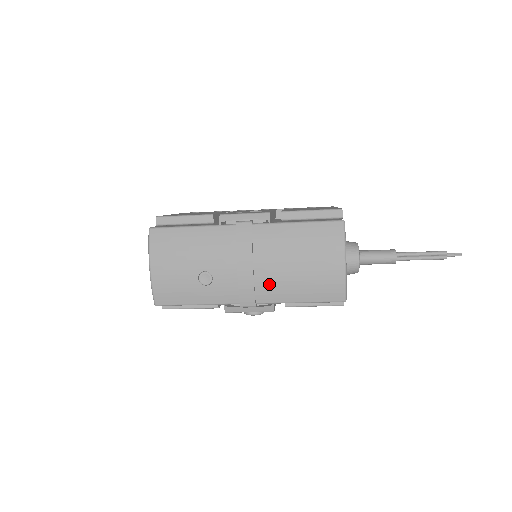
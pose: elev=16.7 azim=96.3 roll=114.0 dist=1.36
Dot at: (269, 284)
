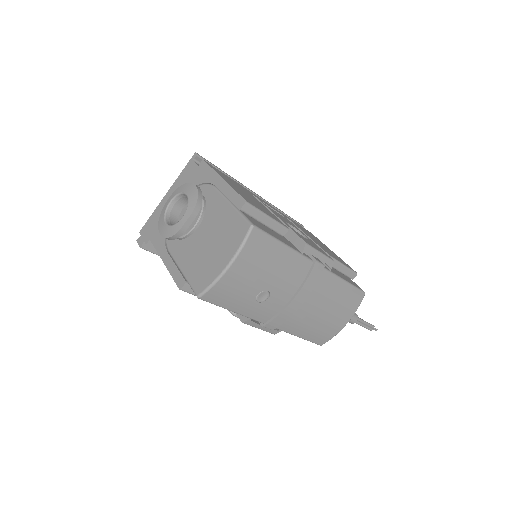
Dot at: (297, 319)
